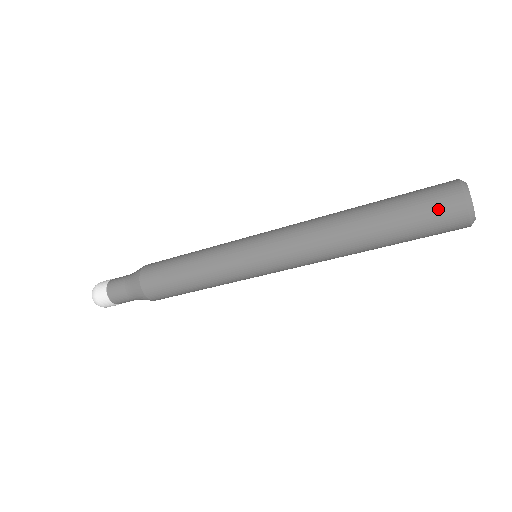
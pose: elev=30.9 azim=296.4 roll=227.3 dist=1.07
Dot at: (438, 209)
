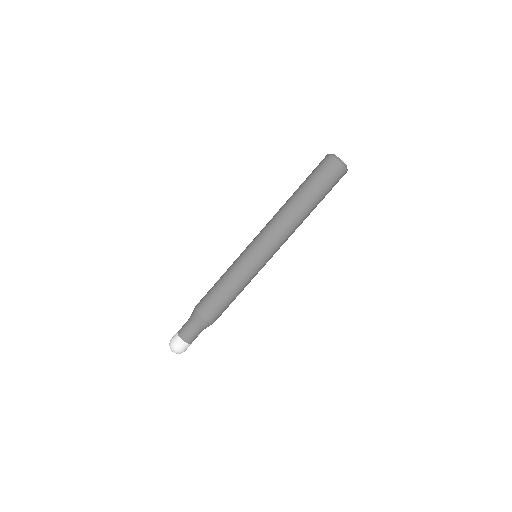
Dot at: (319, 165)
